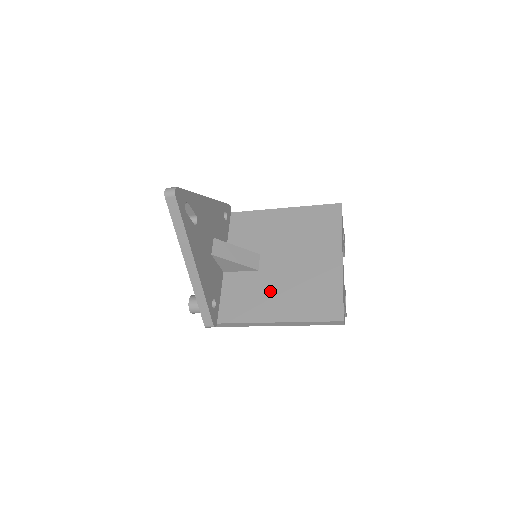
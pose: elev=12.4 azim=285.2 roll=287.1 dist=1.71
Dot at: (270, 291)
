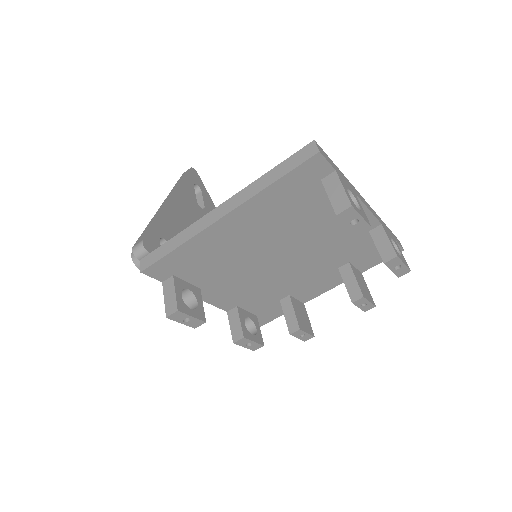
Dot at: occluded
